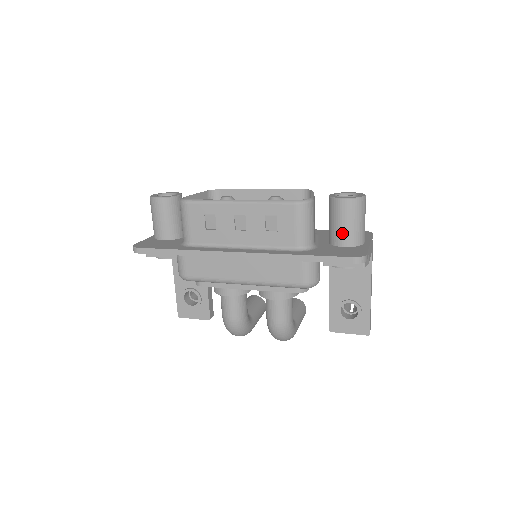
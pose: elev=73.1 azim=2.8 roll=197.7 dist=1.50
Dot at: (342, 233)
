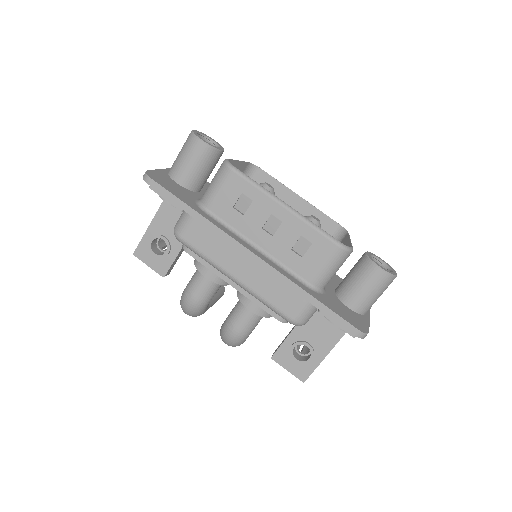
Dot at: (356, 295)
